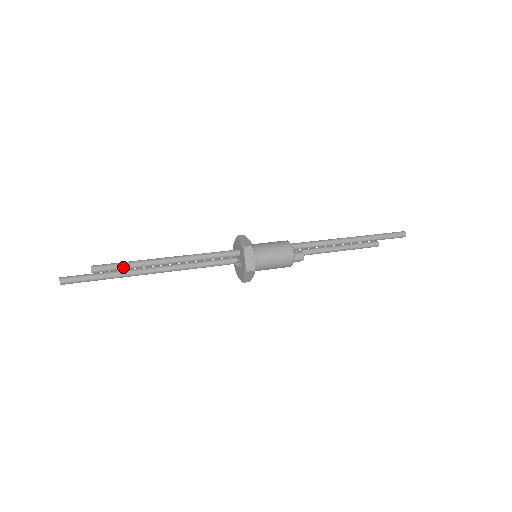
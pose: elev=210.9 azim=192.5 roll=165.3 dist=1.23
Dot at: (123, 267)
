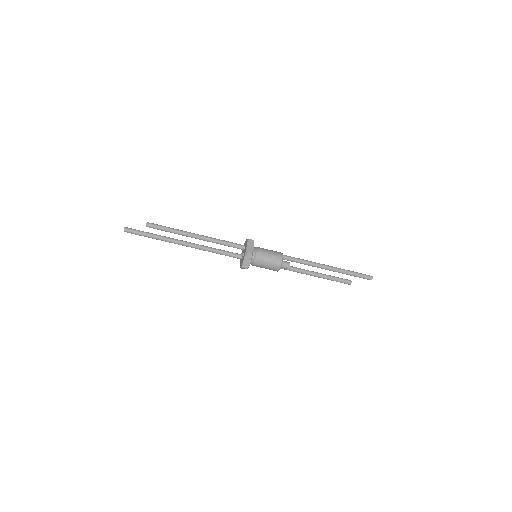
Dot at: (166, 228)
